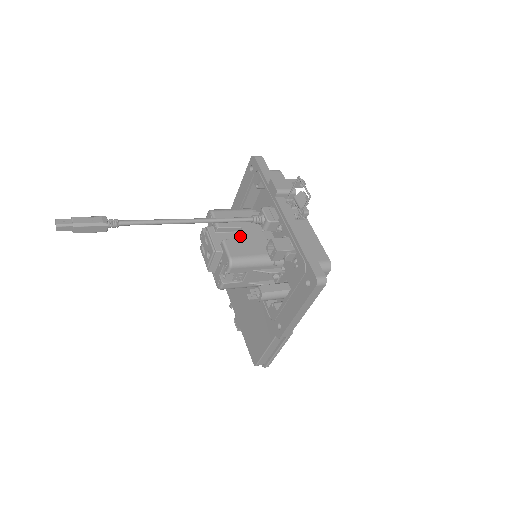
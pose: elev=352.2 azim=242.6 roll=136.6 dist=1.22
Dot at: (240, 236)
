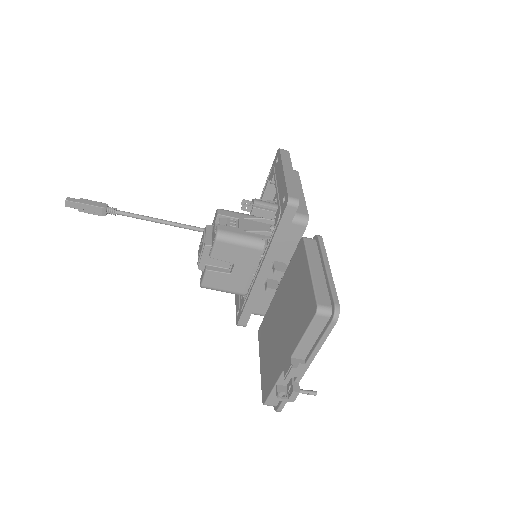
Dot at: occluded
